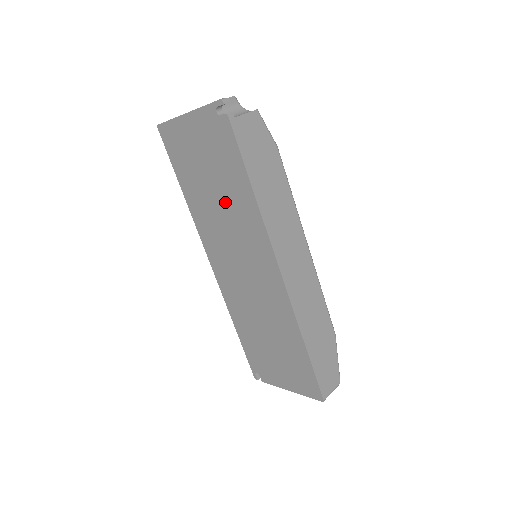
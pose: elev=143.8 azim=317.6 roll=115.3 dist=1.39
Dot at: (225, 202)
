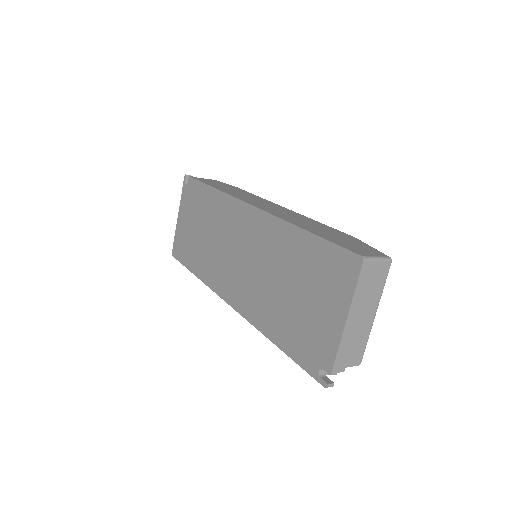
Dot at: (210, 227)
